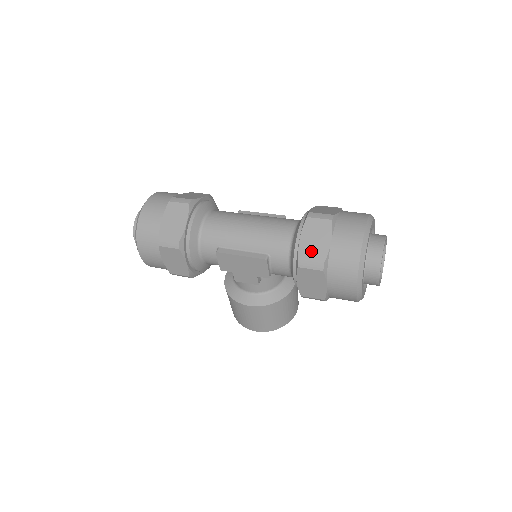
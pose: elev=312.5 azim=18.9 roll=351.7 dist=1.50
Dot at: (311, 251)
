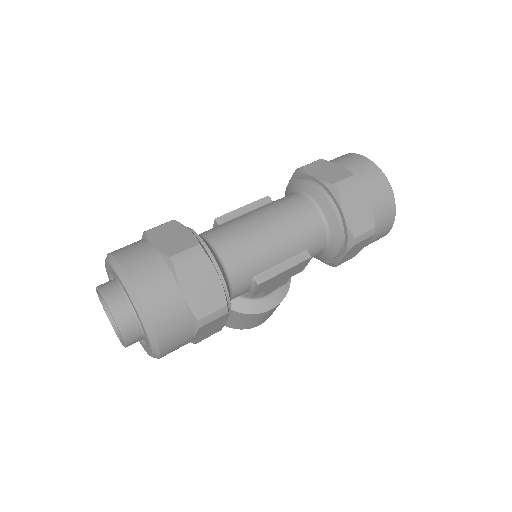
Dot at: (360, 223)
